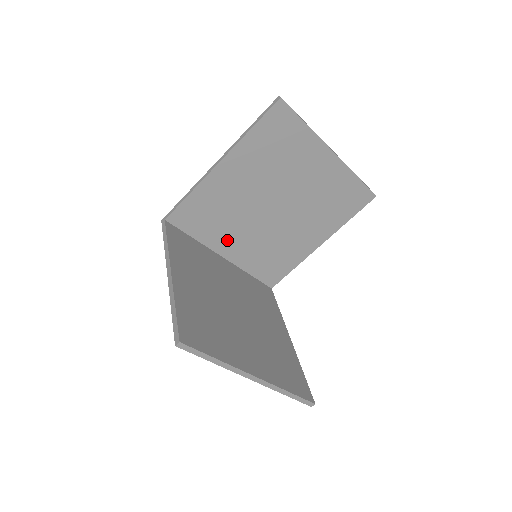
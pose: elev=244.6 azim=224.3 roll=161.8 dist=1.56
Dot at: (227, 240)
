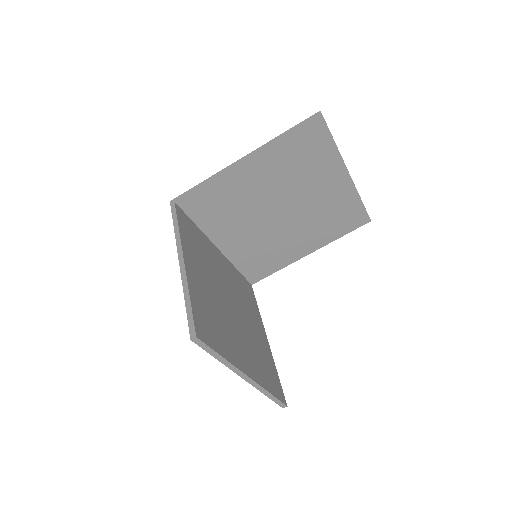
Dot at: (227, 233)
